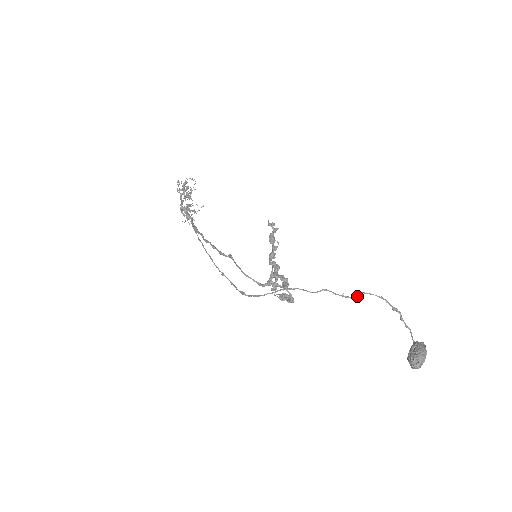
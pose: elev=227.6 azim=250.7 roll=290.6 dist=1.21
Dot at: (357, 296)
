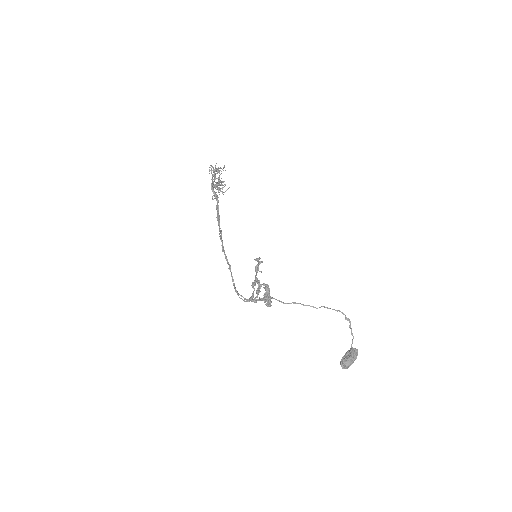
Dot at: occluded
